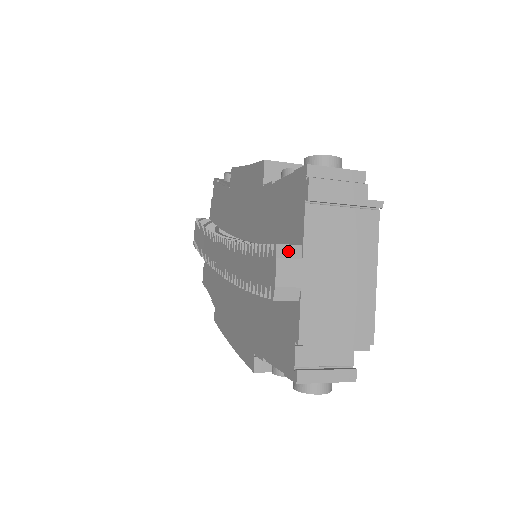
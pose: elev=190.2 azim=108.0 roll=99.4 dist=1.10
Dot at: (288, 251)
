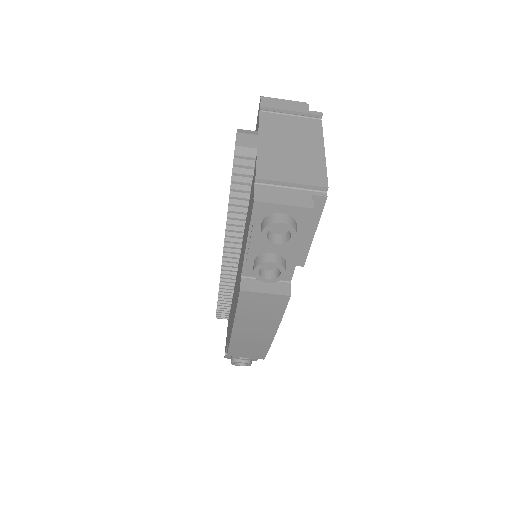
Dot at: (246, 132)
